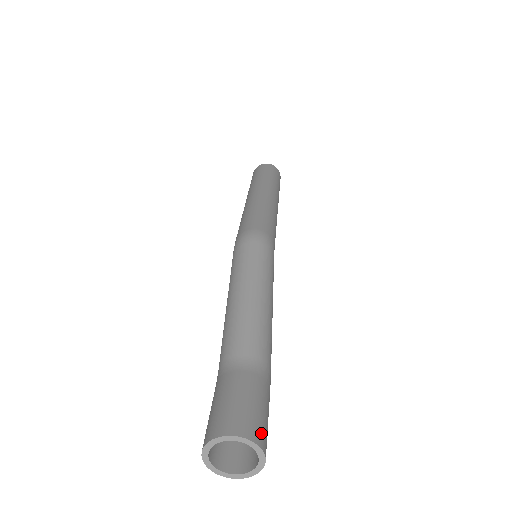
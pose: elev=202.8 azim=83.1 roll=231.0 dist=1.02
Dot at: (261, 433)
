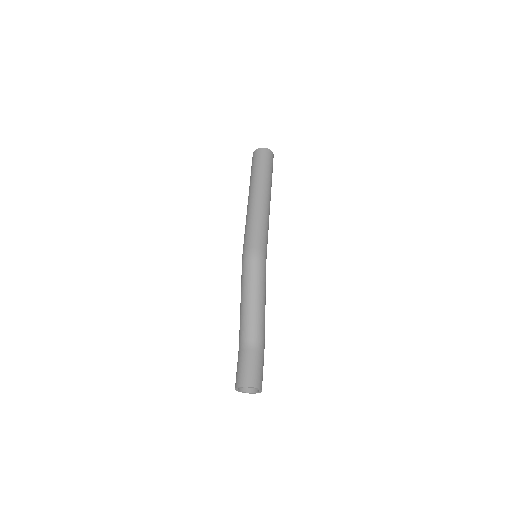
Dot at: (259, 382)
